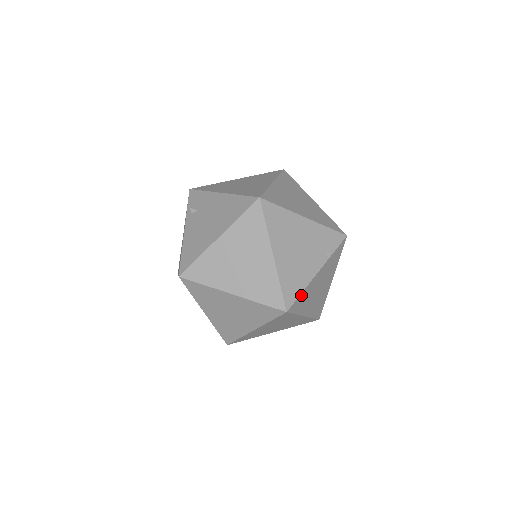
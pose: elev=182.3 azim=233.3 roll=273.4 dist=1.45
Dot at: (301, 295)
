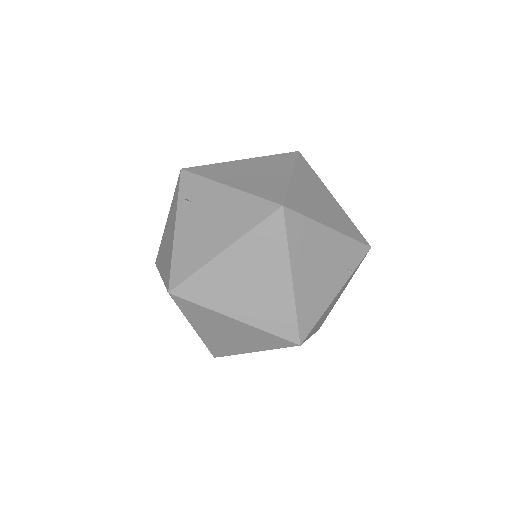
Dot at: (317, 322)
